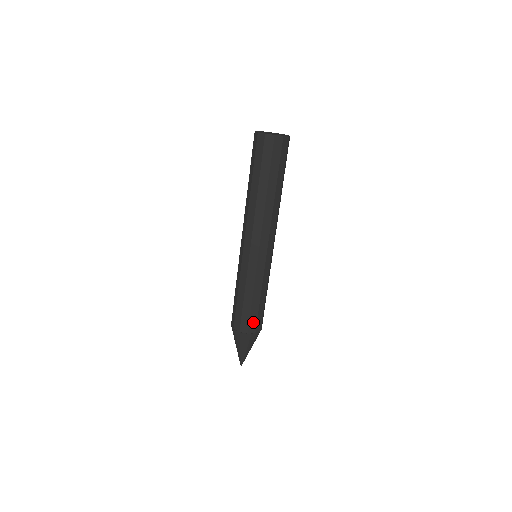
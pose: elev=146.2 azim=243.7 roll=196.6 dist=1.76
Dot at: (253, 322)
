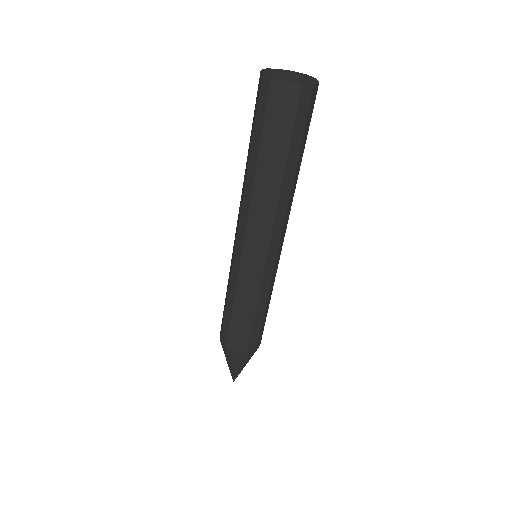
Dot at: (261, 334)
